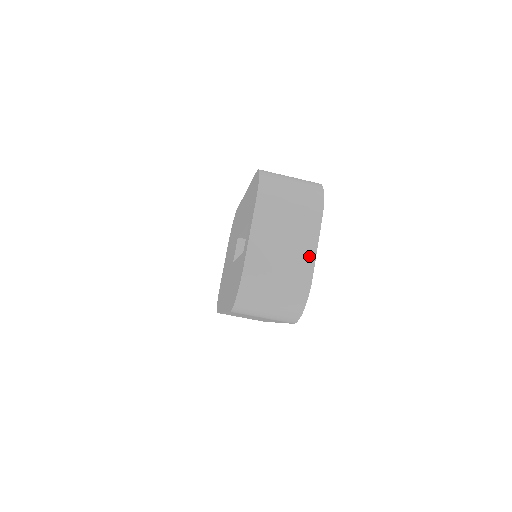
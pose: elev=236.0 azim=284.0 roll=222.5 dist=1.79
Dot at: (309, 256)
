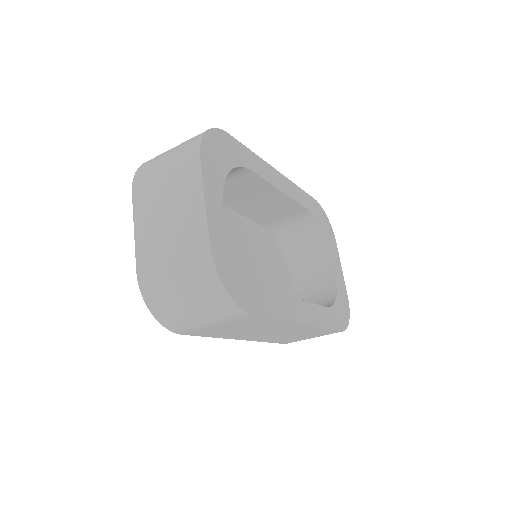
Dot at: (198, 218)
